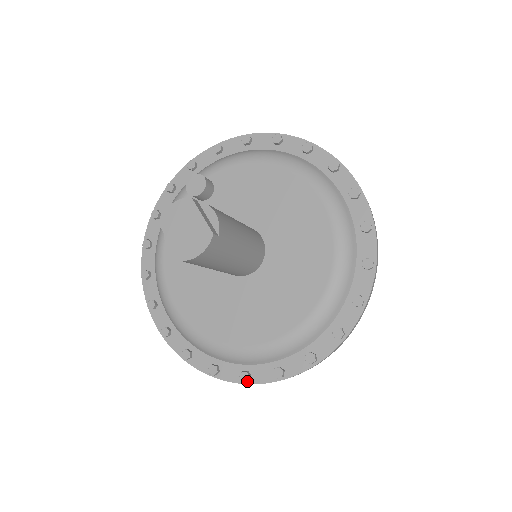
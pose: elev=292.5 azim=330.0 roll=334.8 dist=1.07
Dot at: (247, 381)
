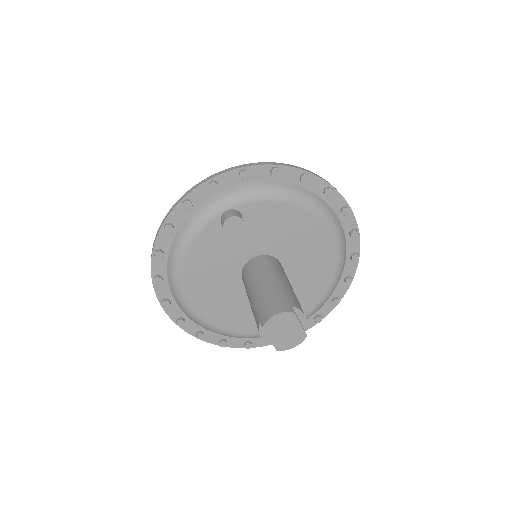
Dot at: occluded
